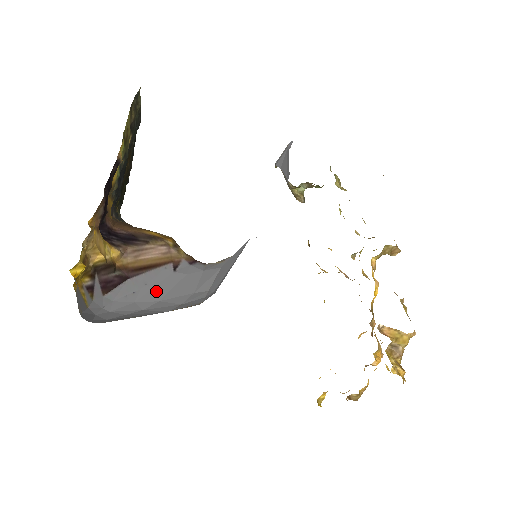
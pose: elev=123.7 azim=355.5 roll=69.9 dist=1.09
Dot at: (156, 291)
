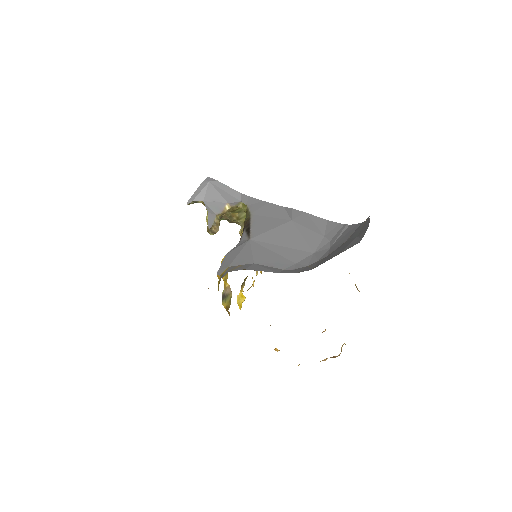
Dot at: occluded
